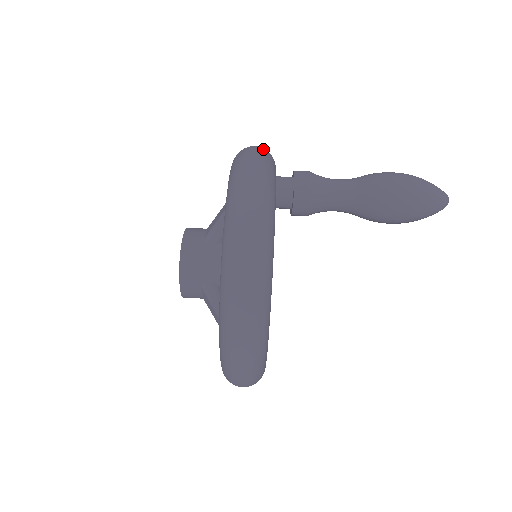
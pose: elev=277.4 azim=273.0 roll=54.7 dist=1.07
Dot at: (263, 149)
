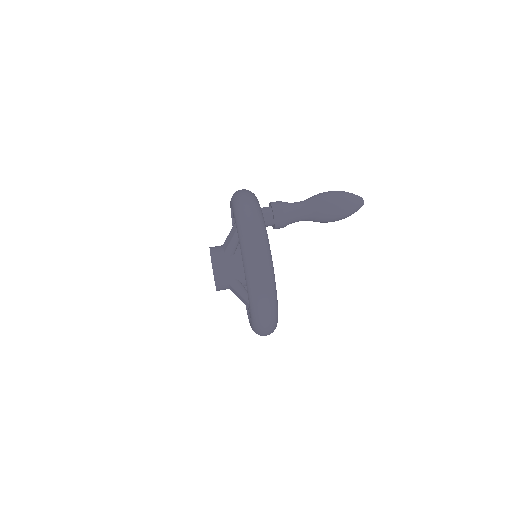
Dot at: (249, 193)
